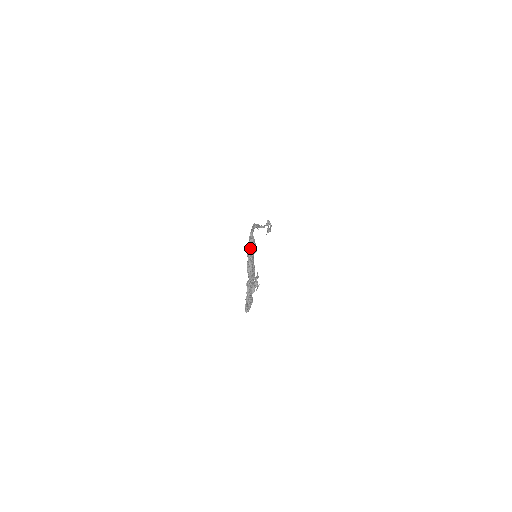
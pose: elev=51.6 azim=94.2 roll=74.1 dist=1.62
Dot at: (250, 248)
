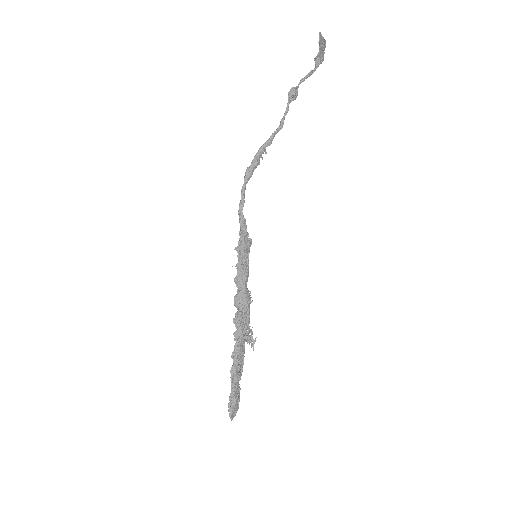
Dot at: occluded
